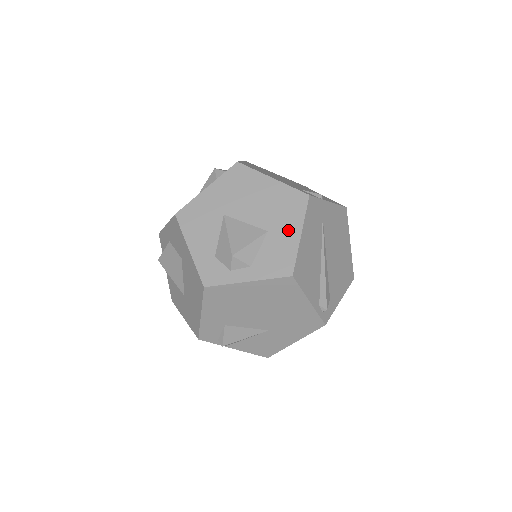
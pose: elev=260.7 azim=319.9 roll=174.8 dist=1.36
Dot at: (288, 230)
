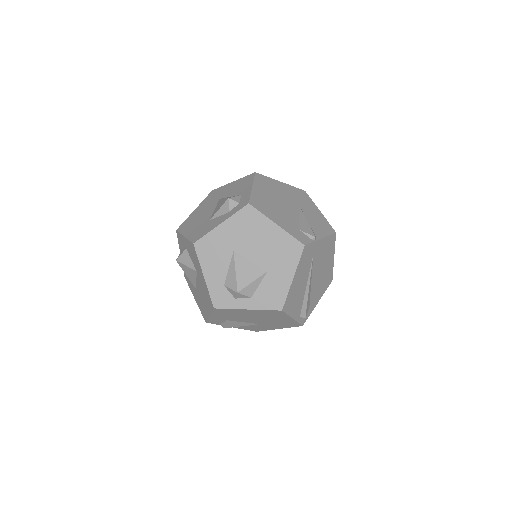
Dot at: (283, 273)
